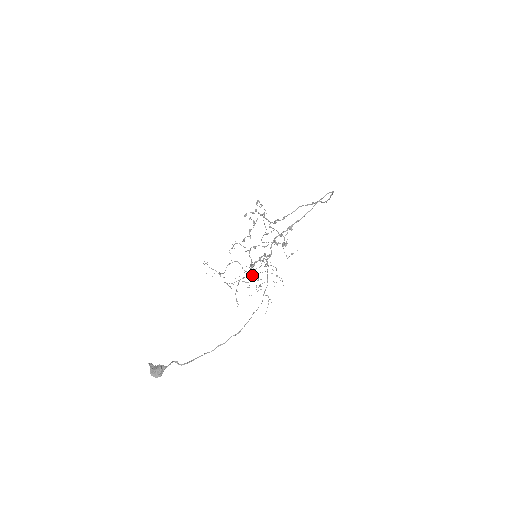
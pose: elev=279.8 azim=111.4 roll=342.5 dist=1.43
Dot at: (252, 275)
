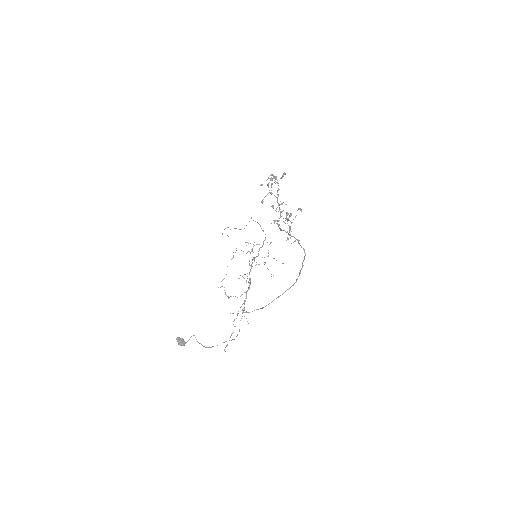
Dot at: occluded
